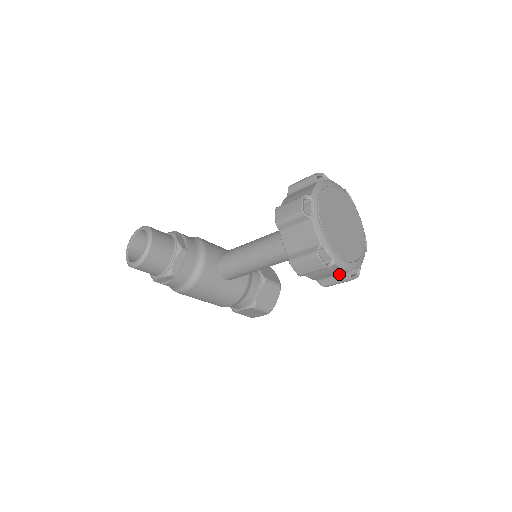
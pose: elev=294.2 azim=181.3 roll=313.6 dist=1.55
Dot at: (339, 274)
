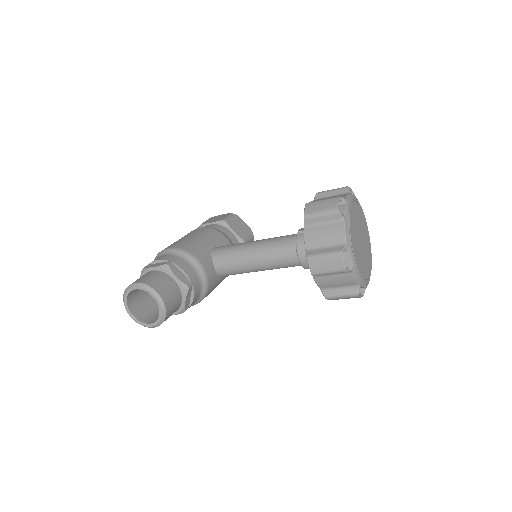
Dot at: occluded
